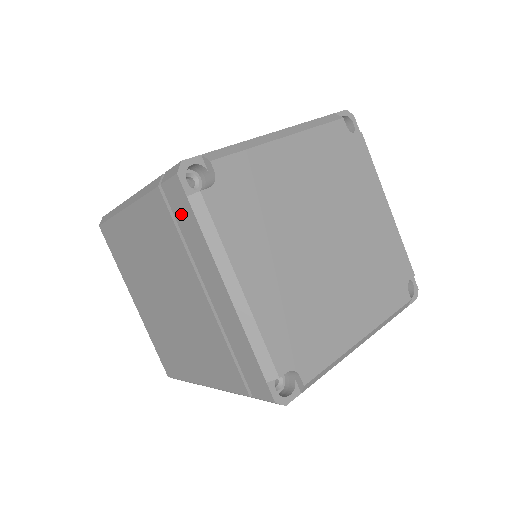
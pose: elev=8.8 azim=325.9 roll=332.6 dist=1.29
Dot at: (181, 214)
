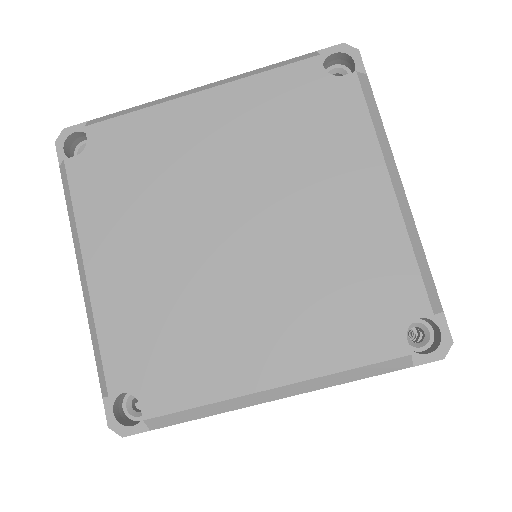
Dot at: occluded
